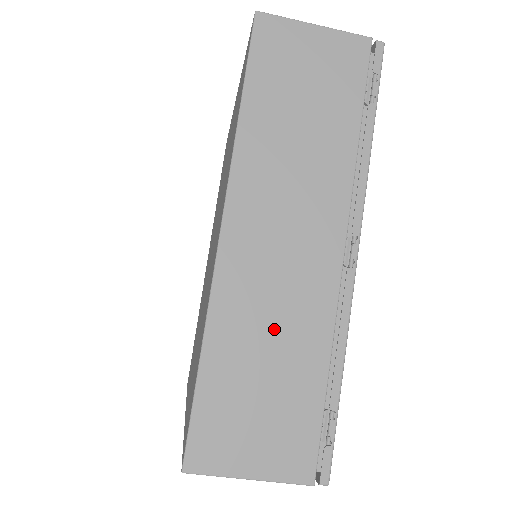
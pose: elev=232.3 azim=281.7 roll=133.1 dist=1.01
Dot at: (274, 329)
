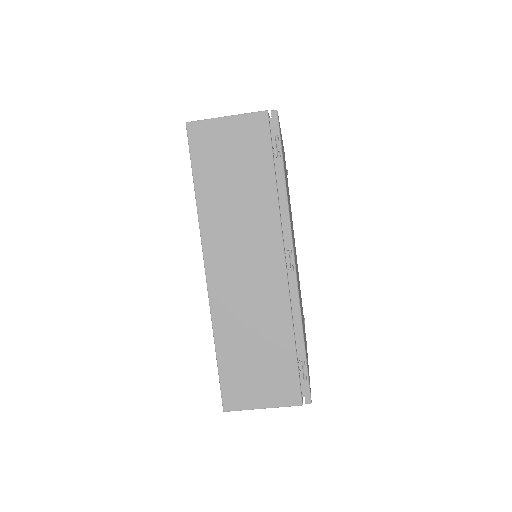
Dot at: (254, 321)
